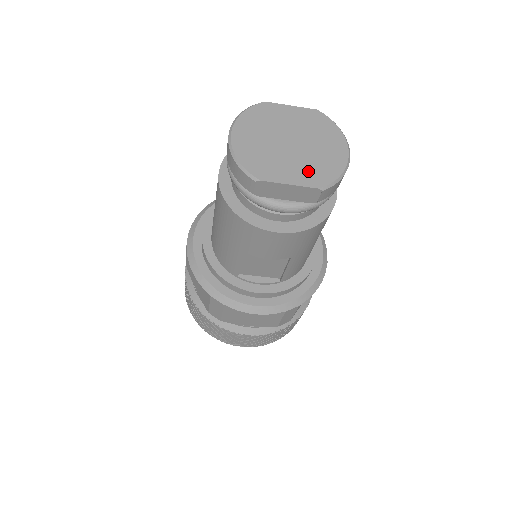
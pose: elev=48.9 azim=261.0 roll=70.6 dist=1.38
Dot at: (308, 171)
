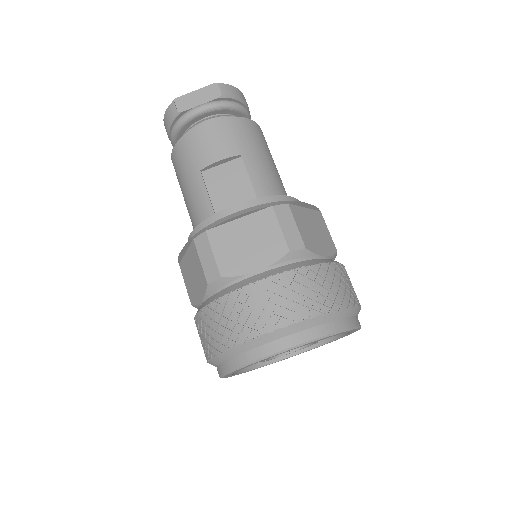
Dot at: occluded
